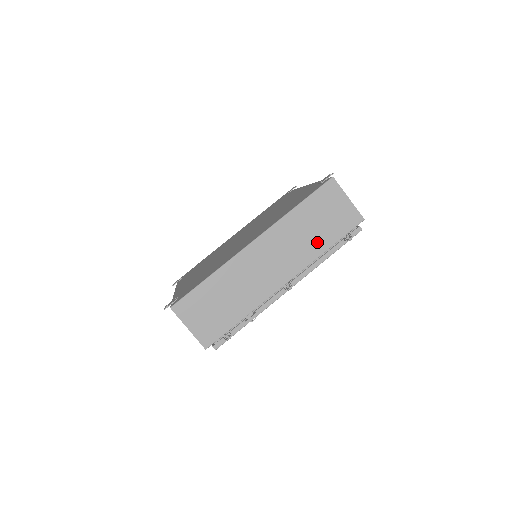
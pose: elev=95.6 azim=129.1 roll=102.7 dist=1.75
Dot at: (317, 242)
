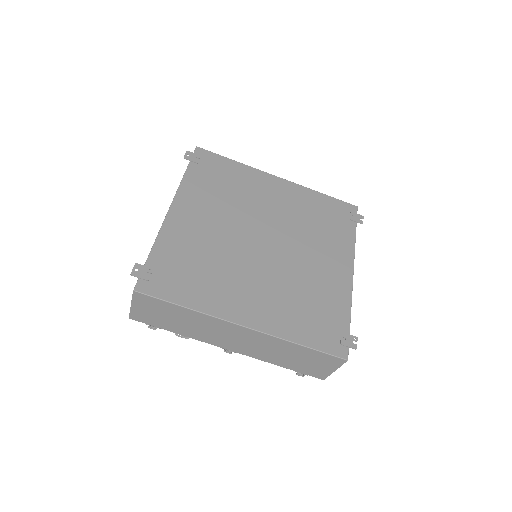
Dot at: (280, 360)
